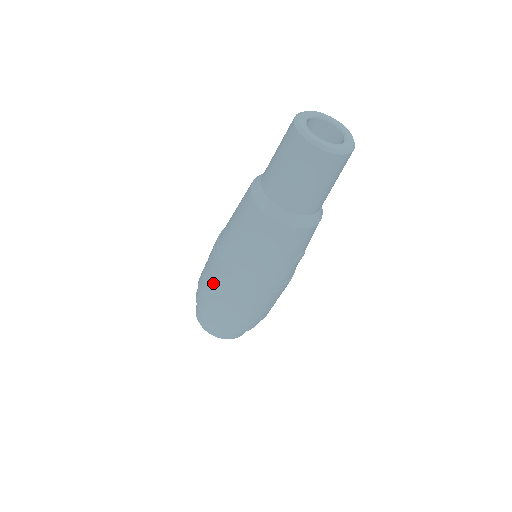
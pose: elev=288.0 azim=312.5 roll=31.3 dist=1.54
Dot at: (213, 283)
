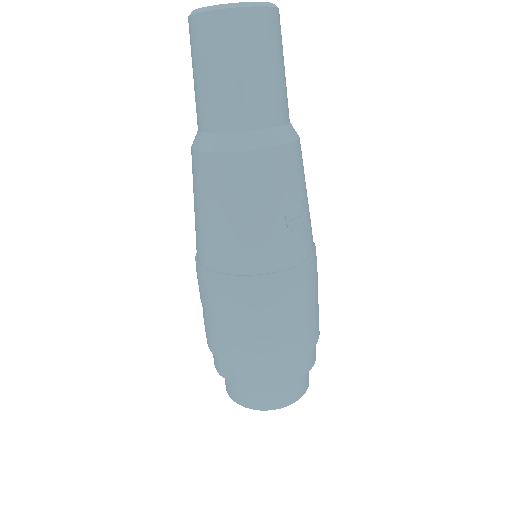
Dot at: (205, 308)
